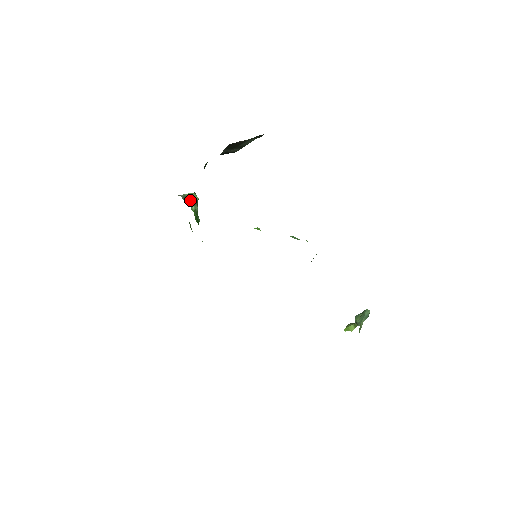
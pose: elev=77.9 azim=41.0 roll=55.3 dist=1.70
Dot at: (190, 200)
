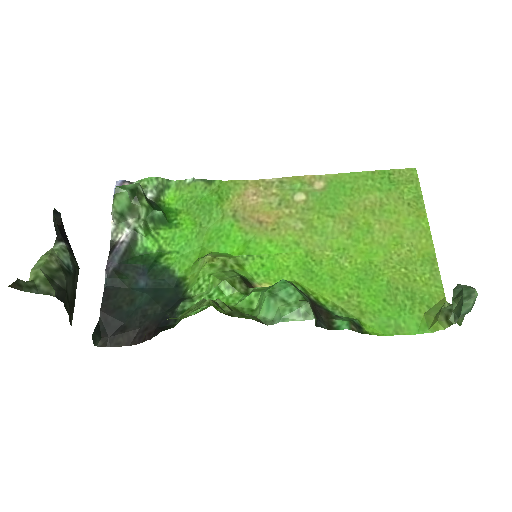
Dot at: (125, 212)
